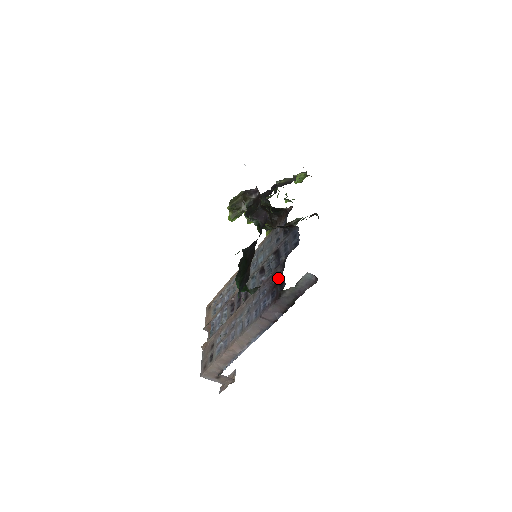
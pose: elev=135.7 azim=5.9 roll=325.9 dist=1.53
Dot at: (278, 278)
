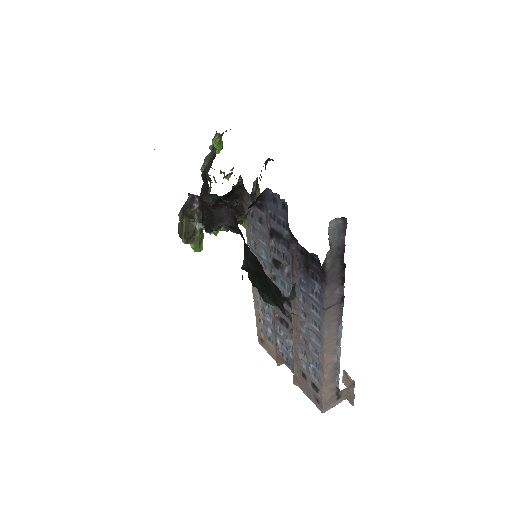
Dot at: (302, 256)
